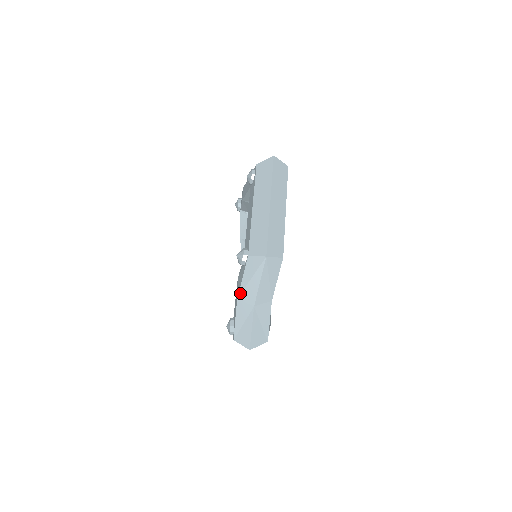
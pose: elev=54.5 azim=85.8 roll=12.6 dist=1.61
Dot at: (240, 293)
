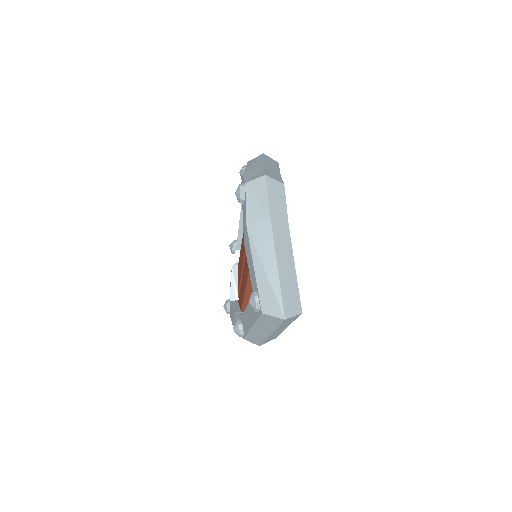
Dot at: occluded
